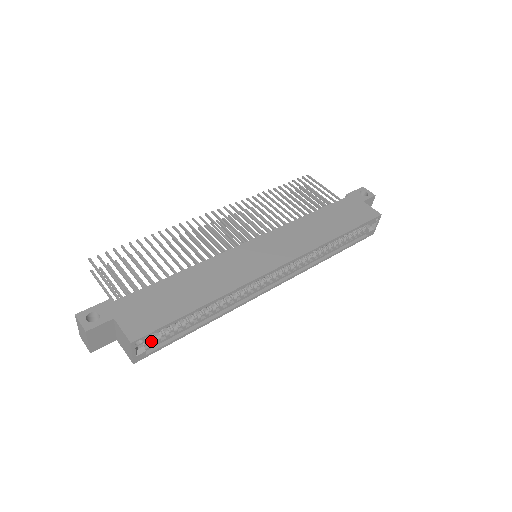
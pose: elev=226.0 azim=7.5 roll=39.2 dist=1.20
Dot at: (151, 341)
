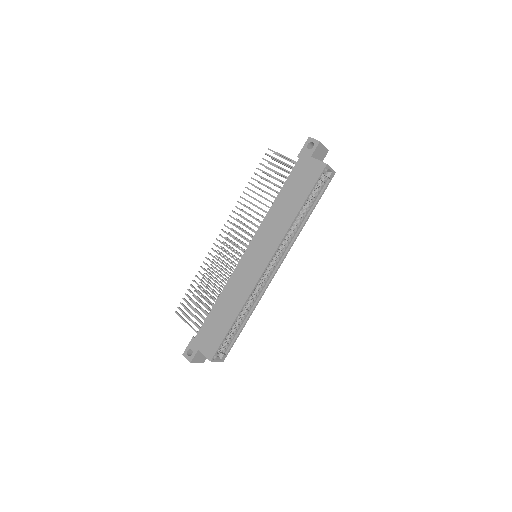
Dot at: (223, 348)
